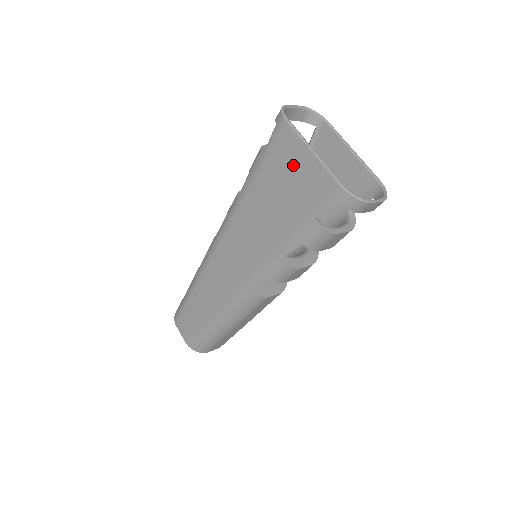
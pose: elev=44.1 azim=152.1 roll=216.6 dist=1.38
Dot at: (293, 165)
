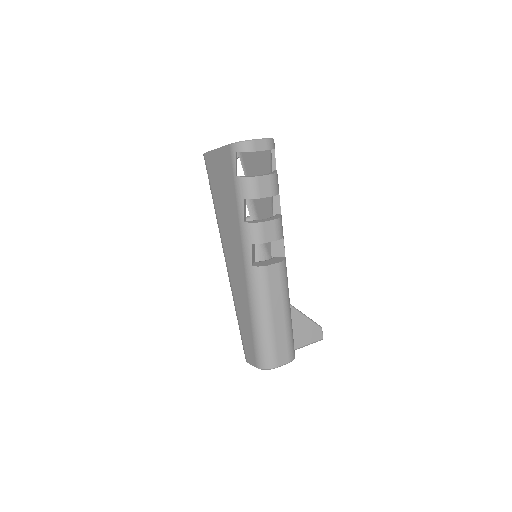
Dot at: (217, 167)
